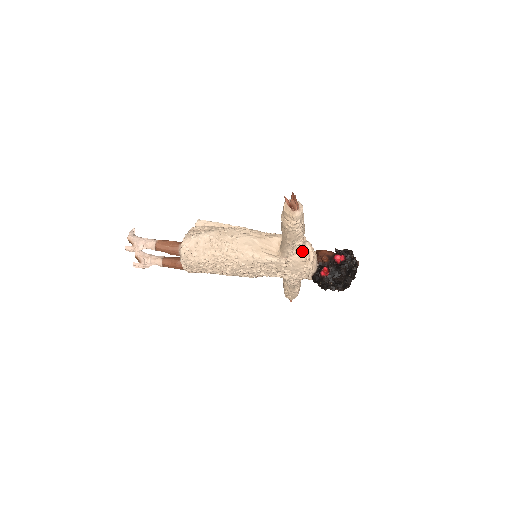
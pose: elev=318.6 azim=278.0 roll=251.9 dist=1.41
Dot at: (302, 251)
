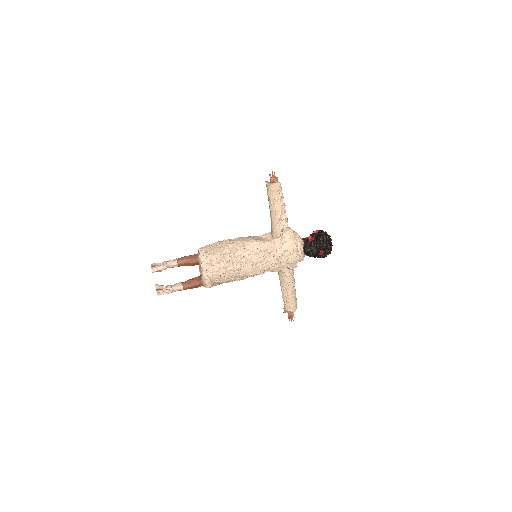
Dot at: (289, 228)
